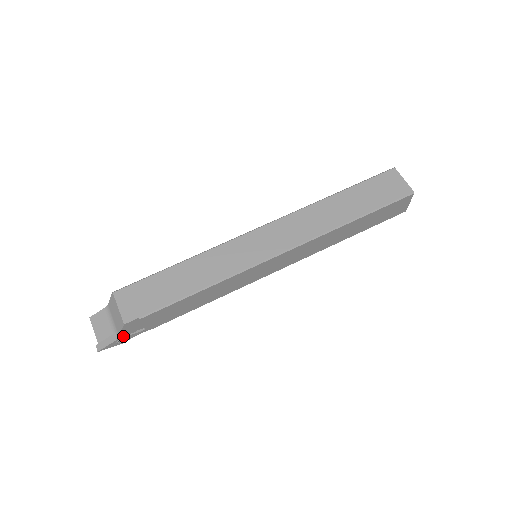
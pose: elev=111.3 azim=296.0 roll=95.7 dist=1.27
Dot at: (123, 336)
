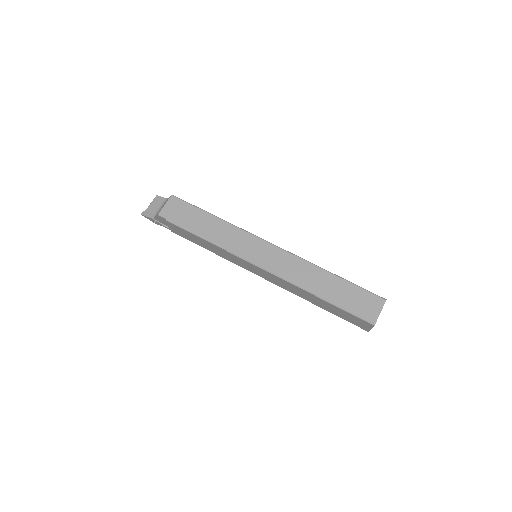
Dot at: (156, 220)
